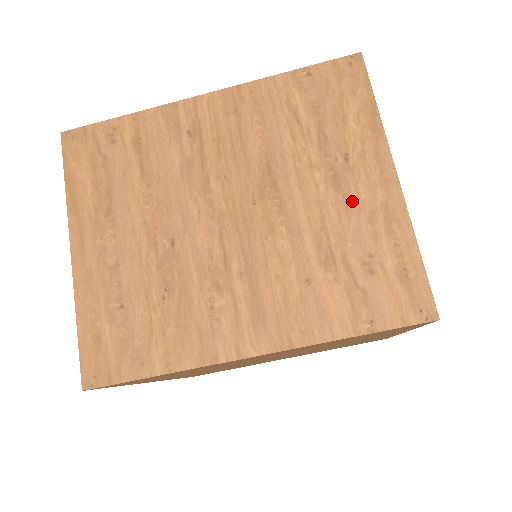
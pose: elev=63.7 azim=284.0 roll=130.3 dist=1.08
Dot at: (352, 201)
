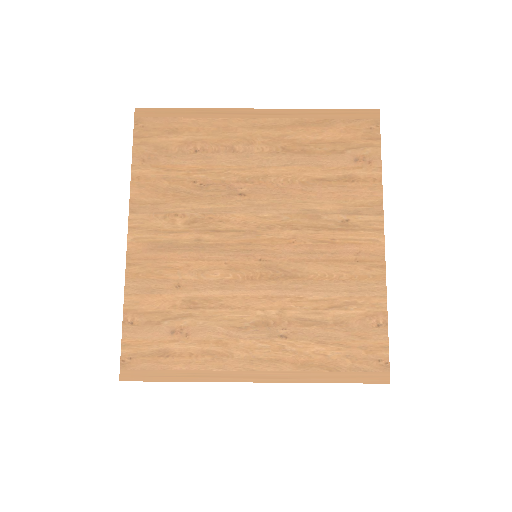
Dot at: occluded
